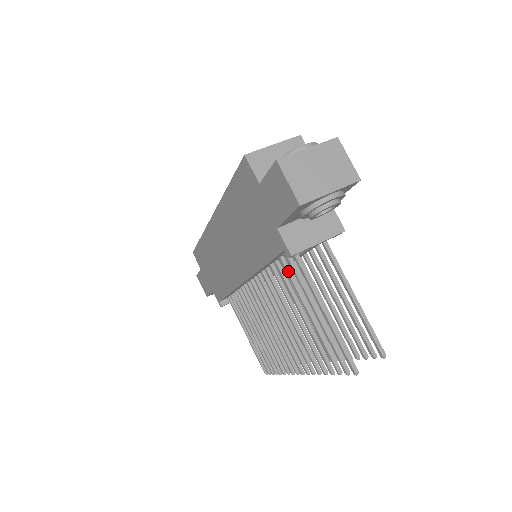
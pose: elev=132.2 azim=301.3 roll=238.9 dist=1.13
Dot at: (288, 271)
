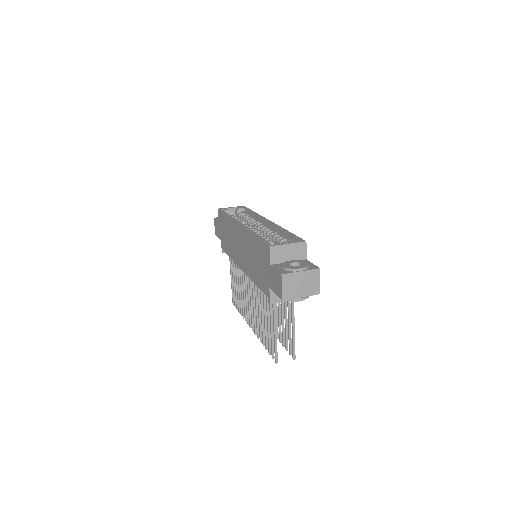
Dot at: occluded
